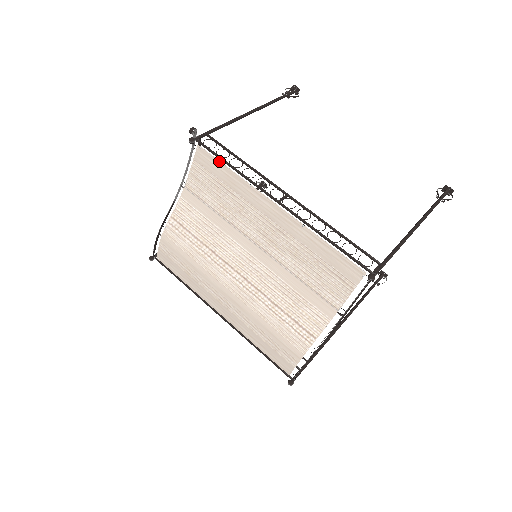
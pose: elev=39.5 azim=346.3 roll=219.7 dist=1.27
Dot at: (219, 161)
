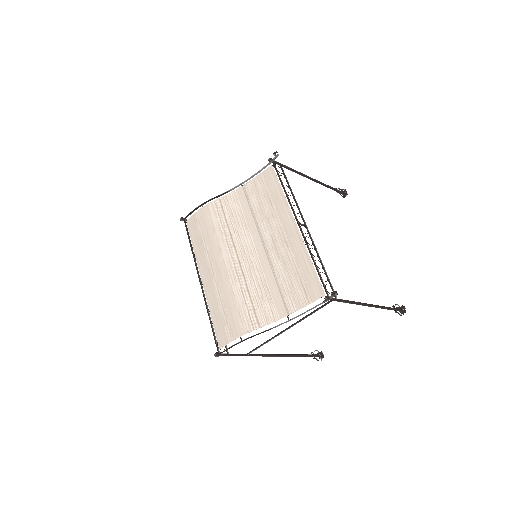
Dot at: (278, 181)
